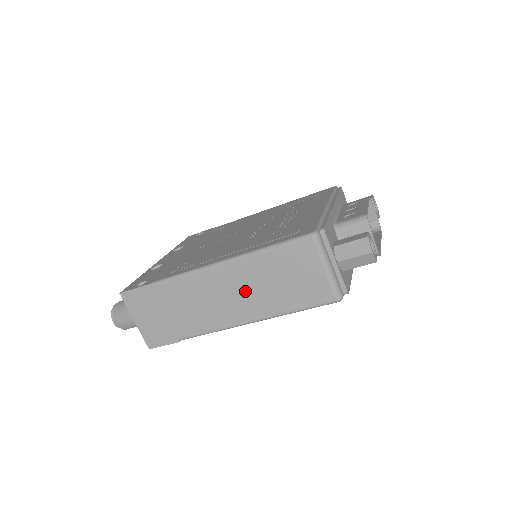
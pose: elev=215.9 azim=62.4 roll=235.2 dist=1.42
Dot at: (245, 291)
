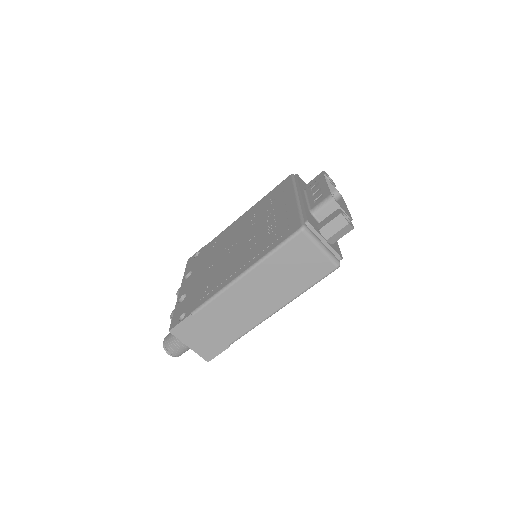
Dot at: (267, 289)
